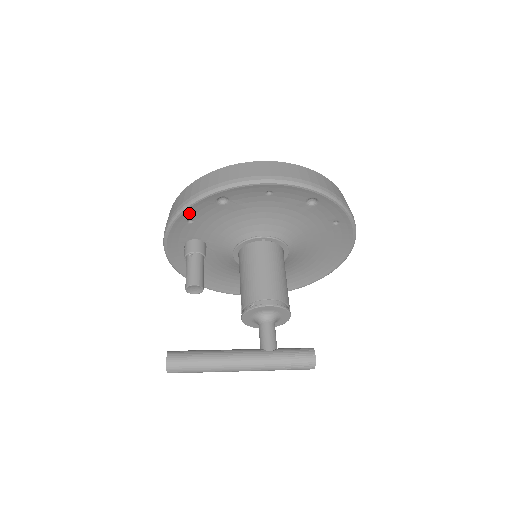
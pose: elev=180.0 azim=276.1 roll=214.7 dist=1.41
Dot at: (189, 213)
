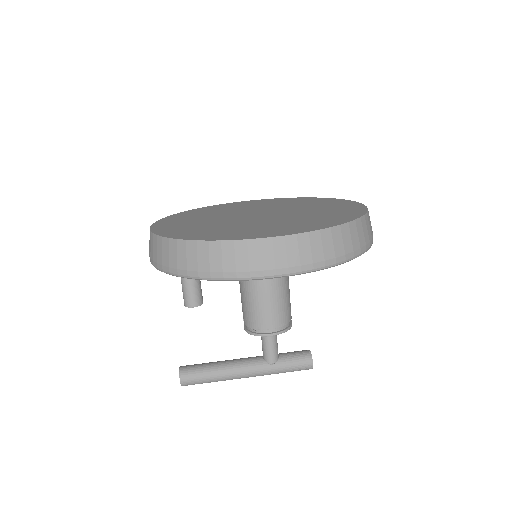
Dot at: occluded
